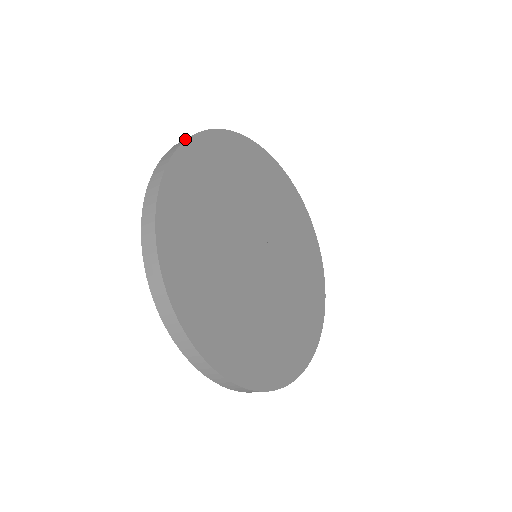
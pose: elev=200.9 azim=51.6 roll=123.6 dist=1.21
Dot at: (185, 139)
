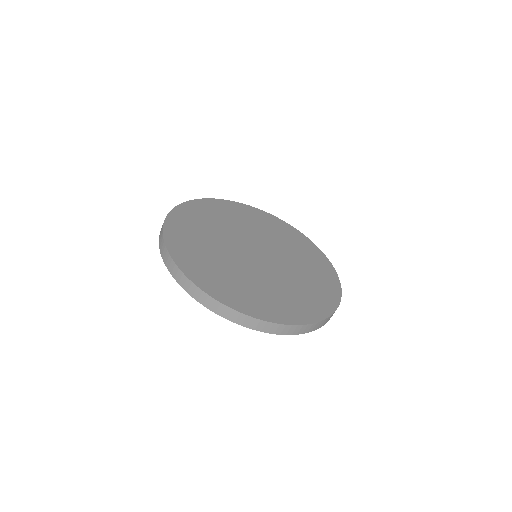
Dot at: (167, 216)
